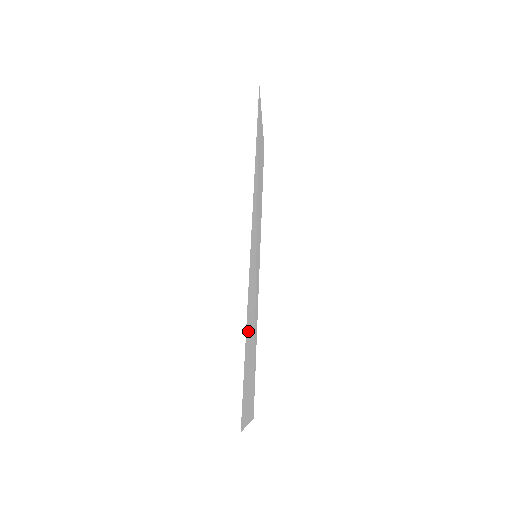
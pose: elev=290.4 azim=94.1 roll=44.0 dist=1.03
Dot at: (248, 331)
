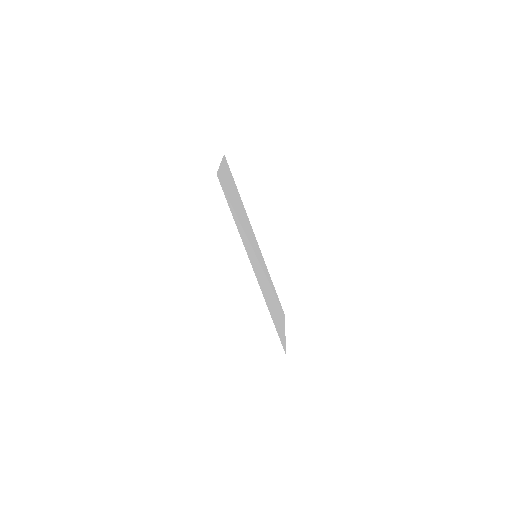
Dot at: (271, 309)
